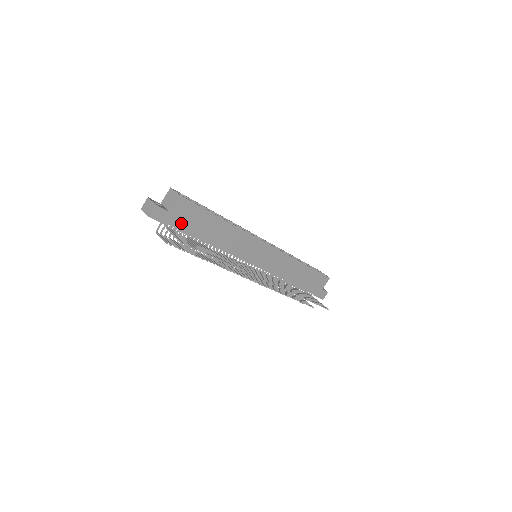
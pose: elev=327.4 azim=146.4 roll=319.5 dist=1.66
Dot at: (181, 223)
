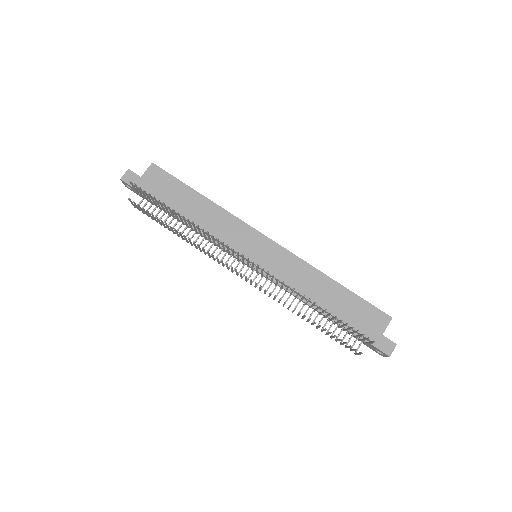
Dot at: (153, 191)
